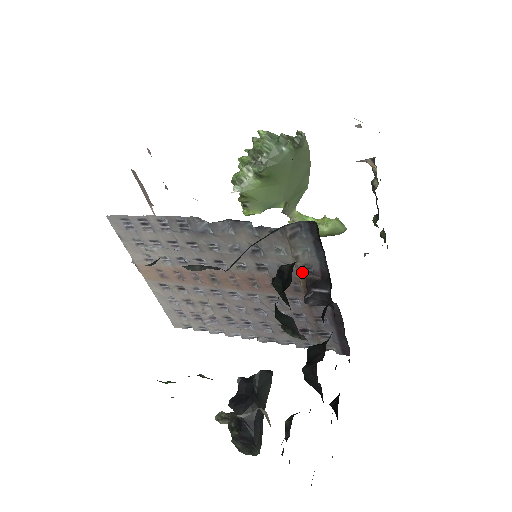
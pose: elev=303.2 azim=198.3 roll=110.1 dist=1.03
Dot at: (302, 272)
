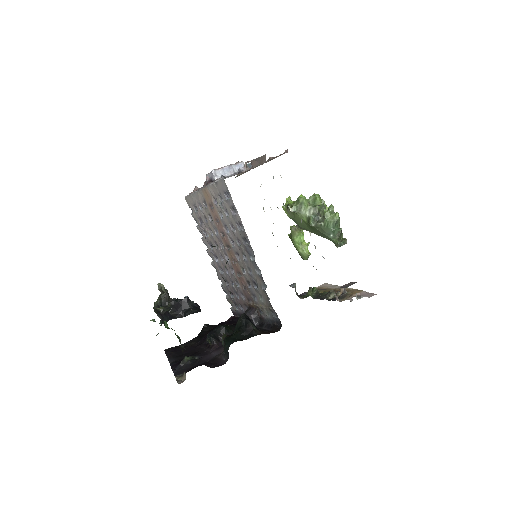
Dot at: (258, 307)
